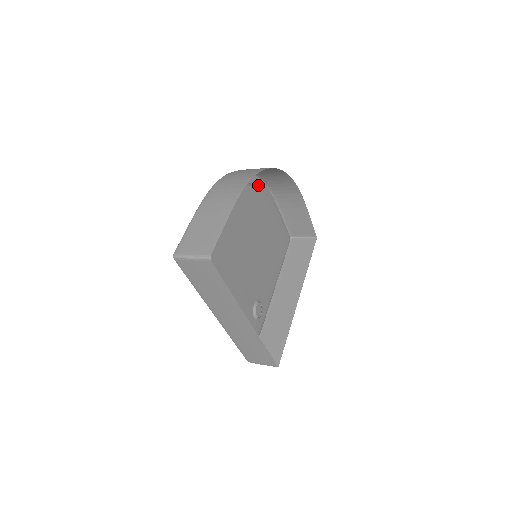
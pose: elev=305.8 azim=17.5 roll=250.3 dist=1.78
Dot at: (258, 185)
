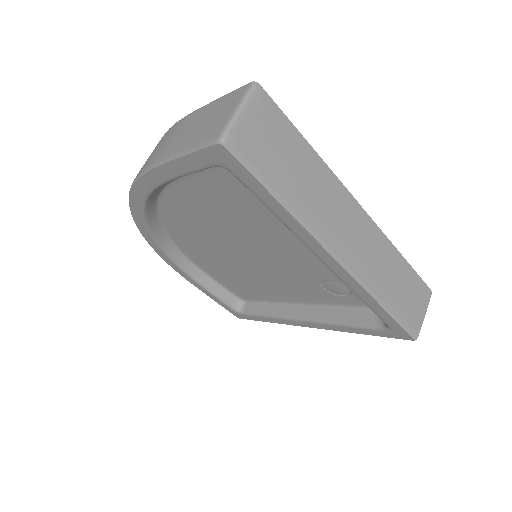
Dot at: (159, 250)
